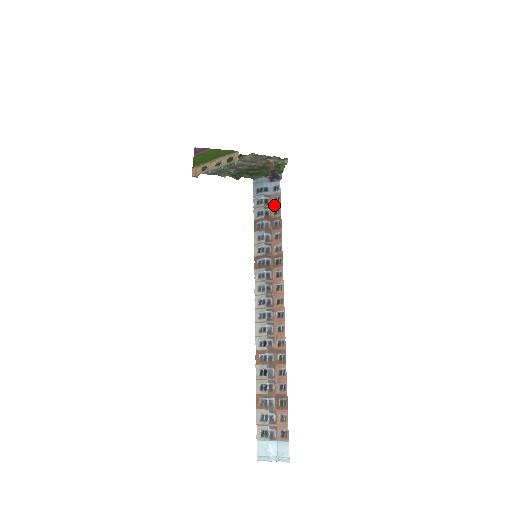
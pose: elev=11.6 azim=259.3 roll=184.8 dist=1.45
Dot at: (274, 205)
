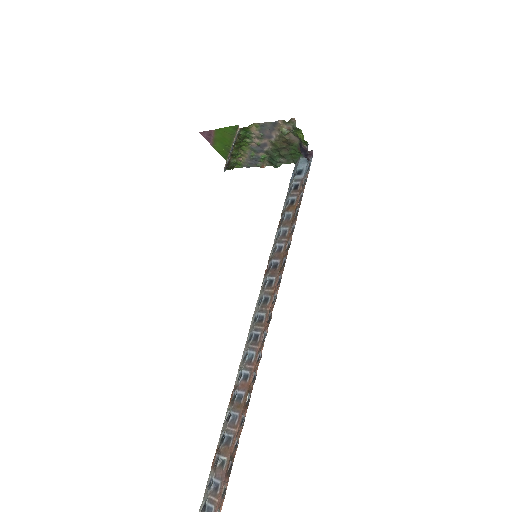
Dot at: (301, 190)
